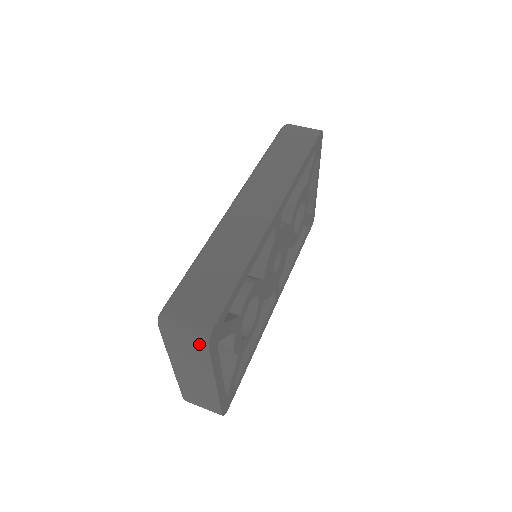
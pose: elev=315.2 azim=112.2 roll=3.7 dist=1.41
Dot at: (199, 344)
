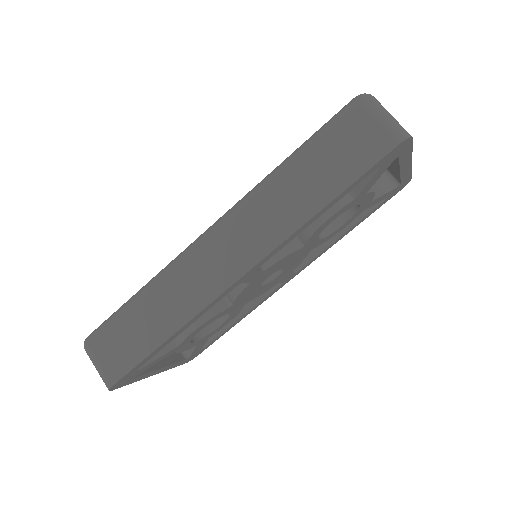
Dot at: occluded
